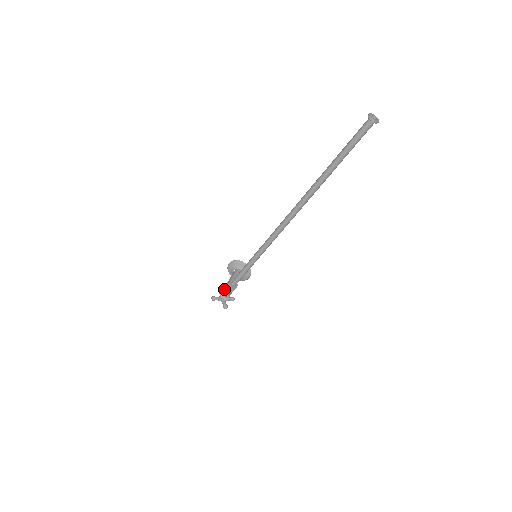
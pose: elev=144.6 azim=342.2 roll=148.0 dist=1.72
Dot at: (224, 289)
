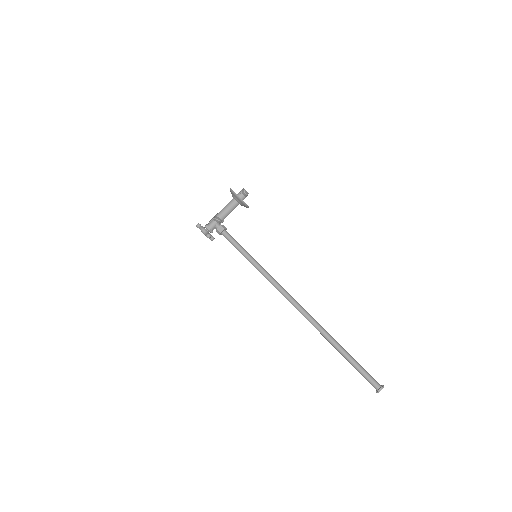
Dot at: (213, 225)
